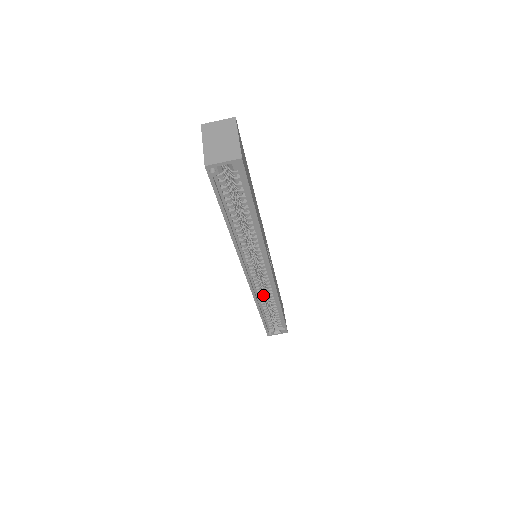
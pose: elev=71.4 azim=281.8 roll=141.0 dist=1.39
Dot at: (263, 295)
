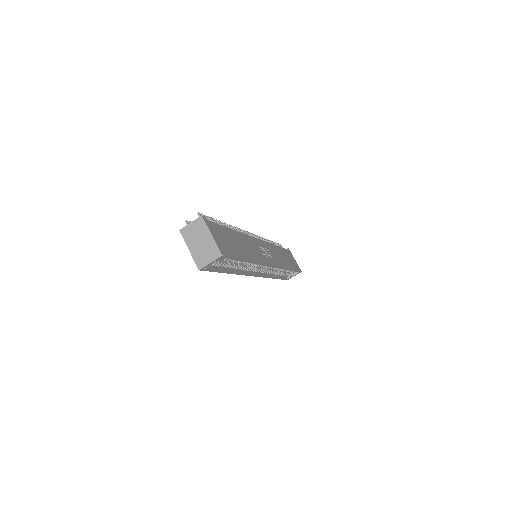
Dot at: (273, 271)
